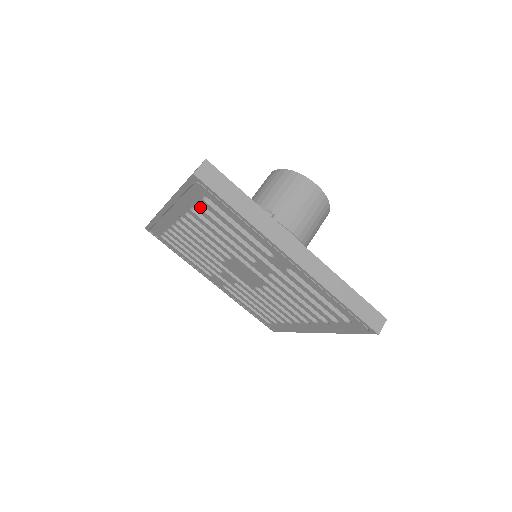
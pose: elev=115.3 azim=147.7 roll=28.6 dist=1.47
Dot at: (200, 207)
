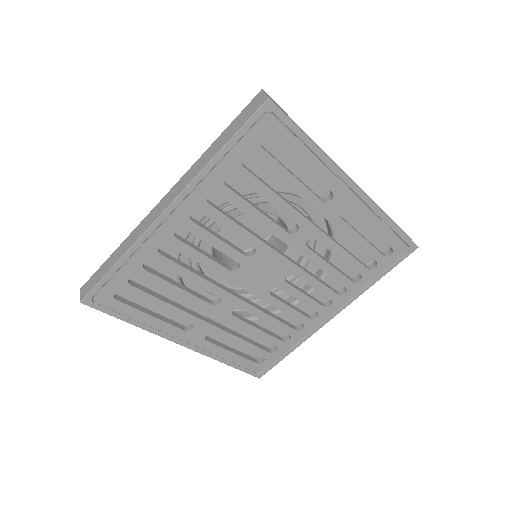
Dot at: (245, 168)
